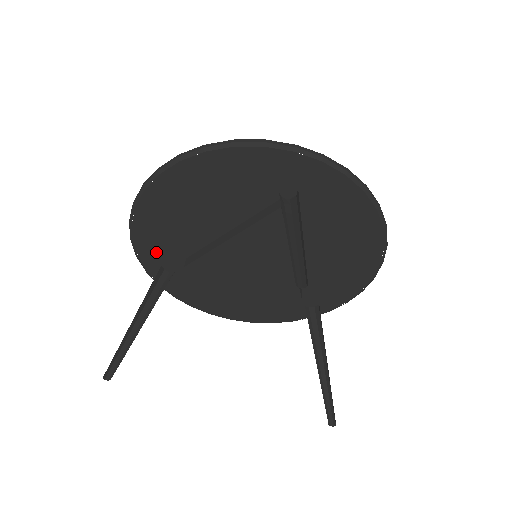
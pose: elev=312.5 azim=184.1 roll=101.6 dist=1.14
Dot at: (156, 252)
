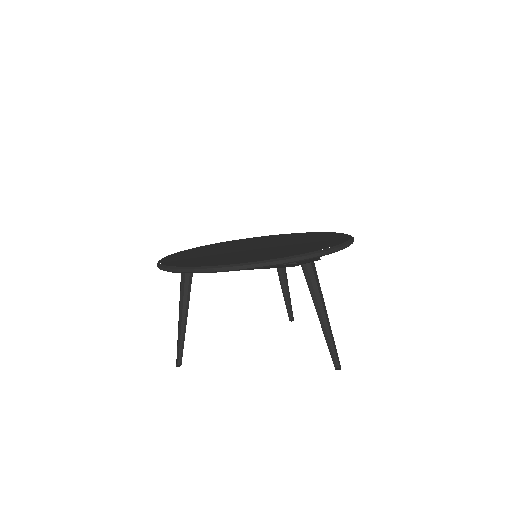
Dot at: occluded
